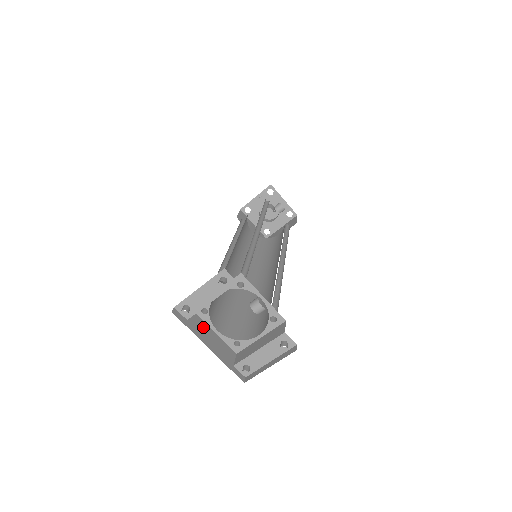
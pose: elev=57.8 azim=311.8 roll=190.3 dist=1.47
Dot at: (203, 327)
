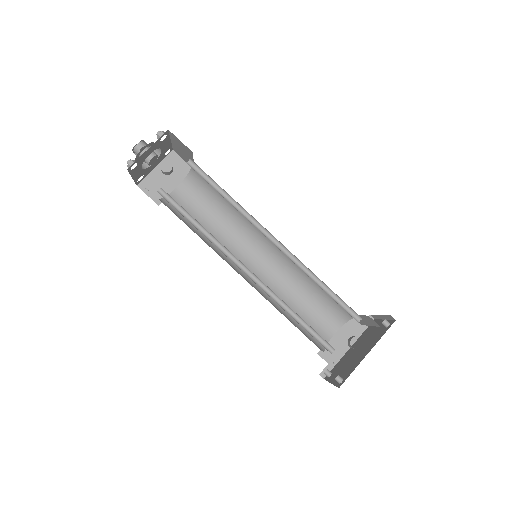
Dot at: occluded
